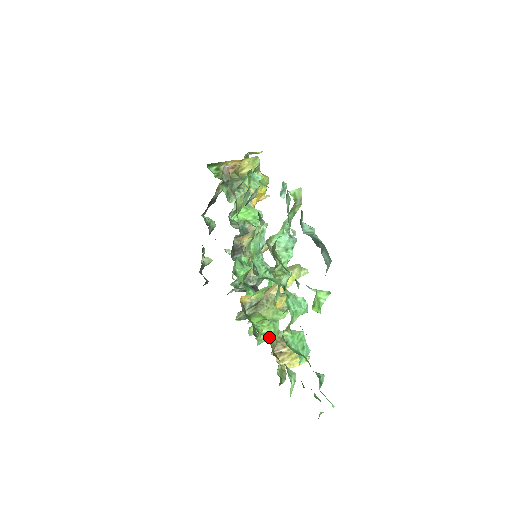
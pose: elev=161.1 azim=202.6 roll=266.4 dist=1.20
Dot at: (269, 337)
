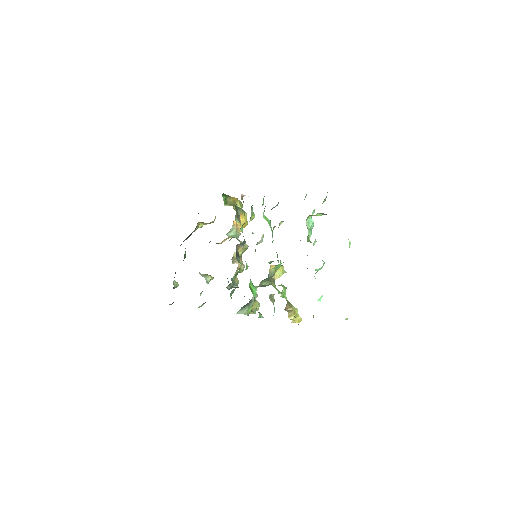
Dot at: (285, 296)
